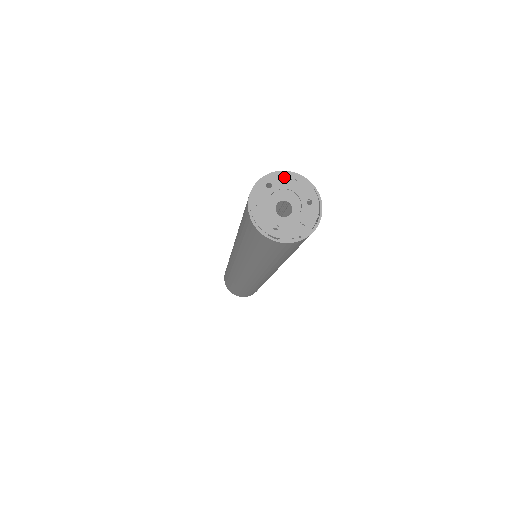
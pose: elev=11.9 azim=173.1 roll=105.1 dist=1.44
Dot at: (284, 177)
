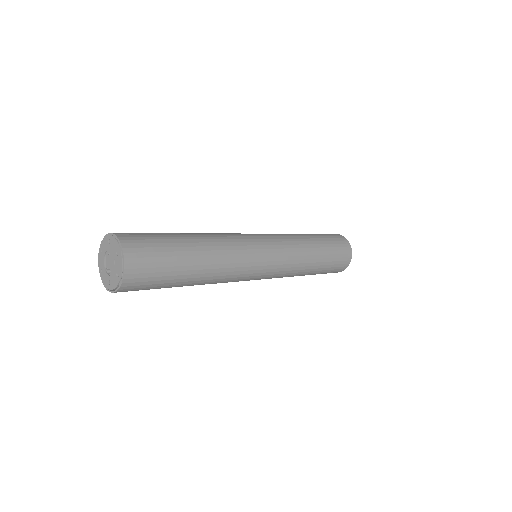
Dot at: (106, 240)
